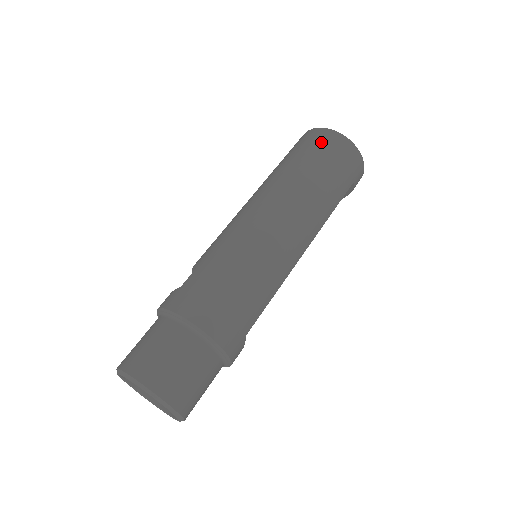
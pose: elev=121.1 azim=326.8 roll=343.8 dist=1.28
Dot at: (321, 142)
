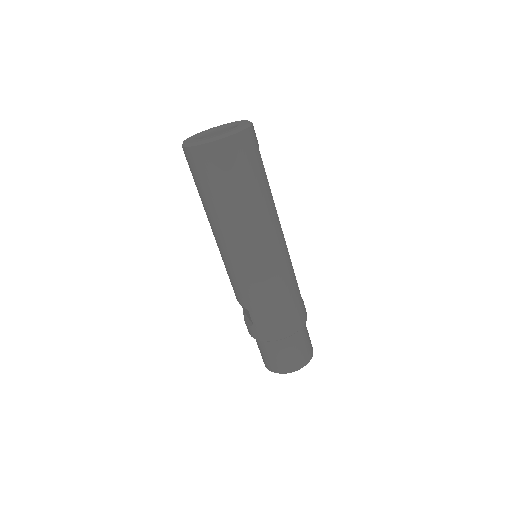
Dot at: (218, 163)
